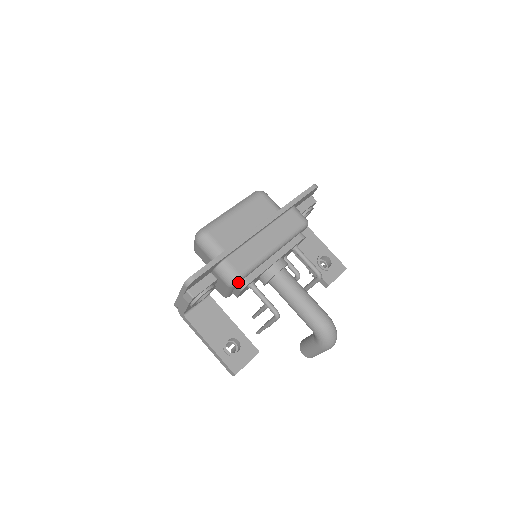
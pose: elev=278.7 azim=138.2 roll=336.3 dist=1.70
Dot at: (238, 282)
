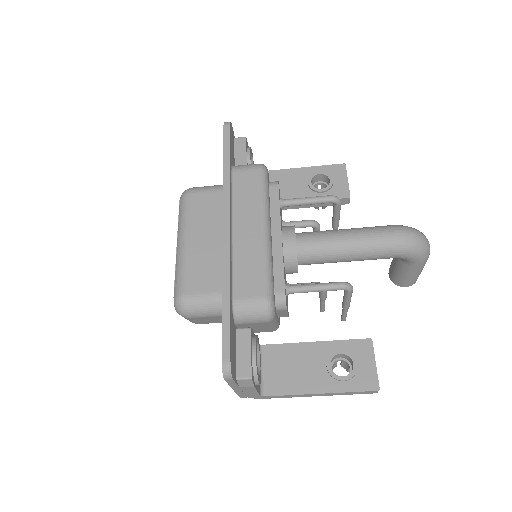
Dot at: (273, 306)
